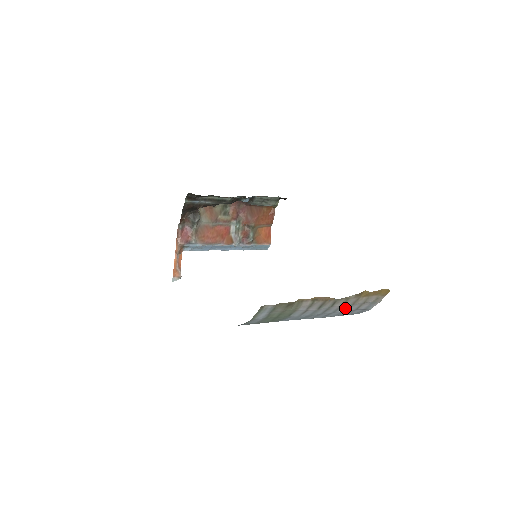
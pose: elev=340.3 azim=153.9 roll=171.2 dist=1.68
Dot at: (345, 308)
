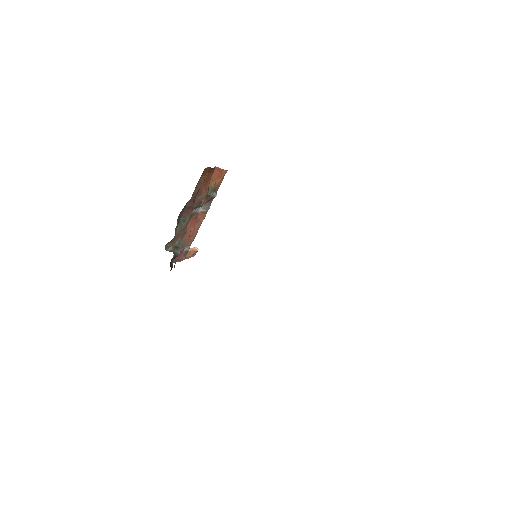
Dot at: occluded
